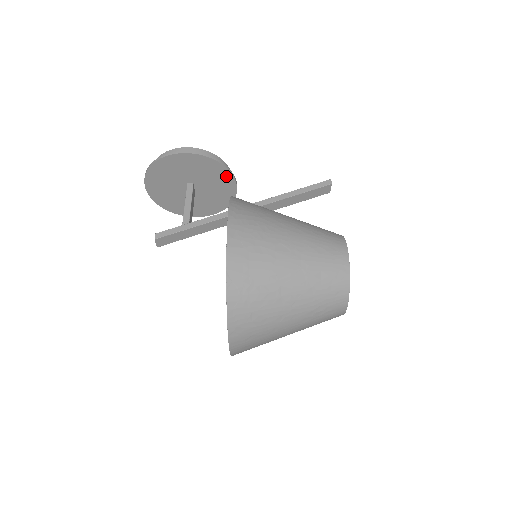
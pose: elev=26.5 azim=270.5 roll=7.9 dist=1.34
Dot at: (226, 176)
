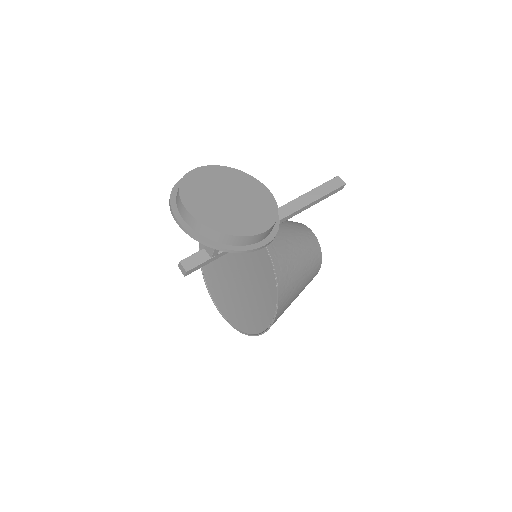
Dot at: occluded
